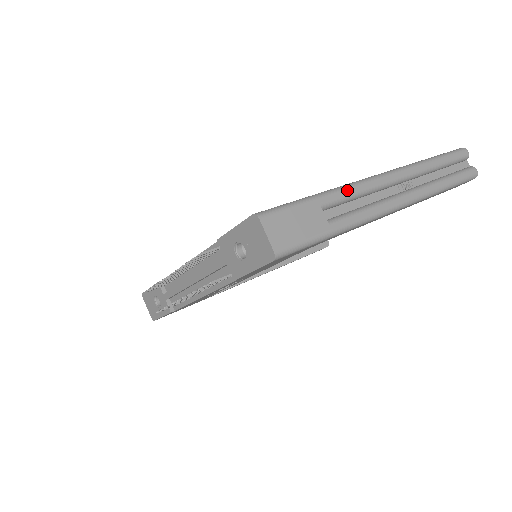
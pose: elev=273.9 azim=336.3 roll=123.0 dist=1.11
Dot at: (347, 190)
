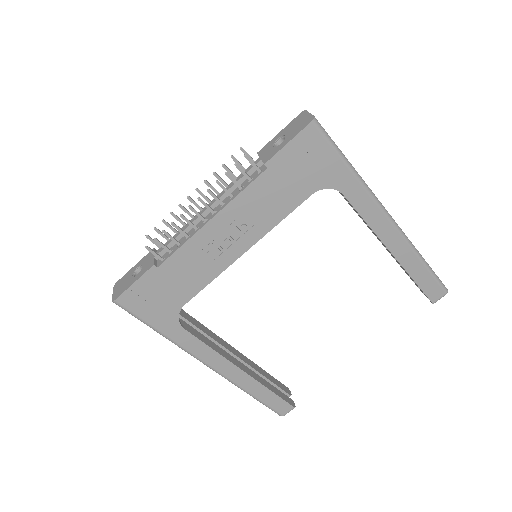
Dot at: occluded
